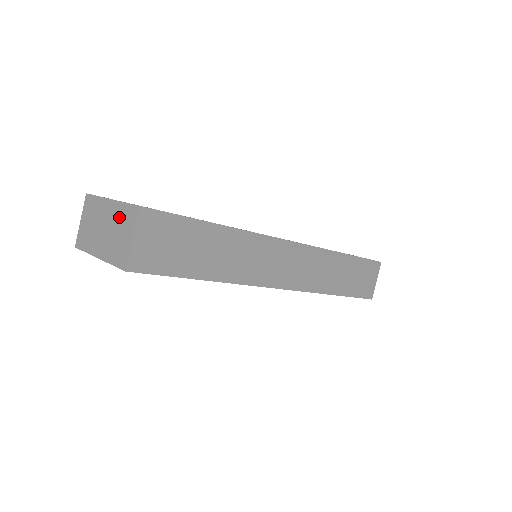
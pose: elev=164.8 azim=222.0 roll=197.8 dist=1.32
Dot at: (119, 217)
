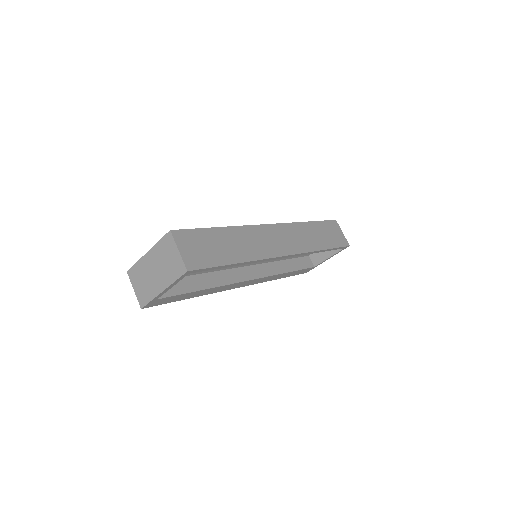
Dot at: (161, 252)
